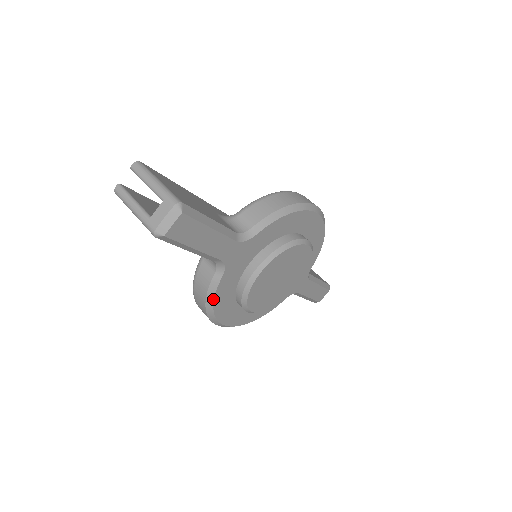
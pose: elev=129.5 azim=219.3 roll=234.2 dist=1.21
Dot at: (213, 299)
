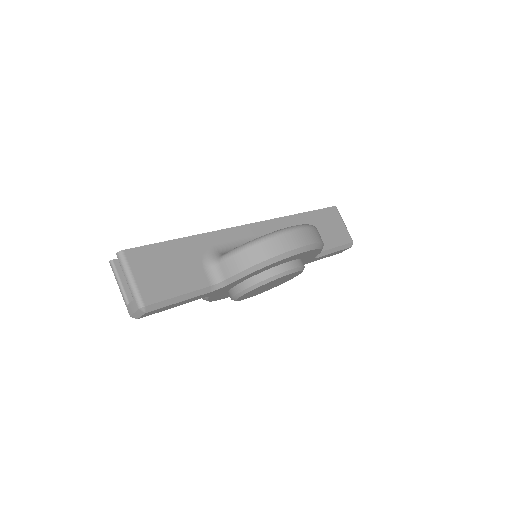
Dot at: occluded
